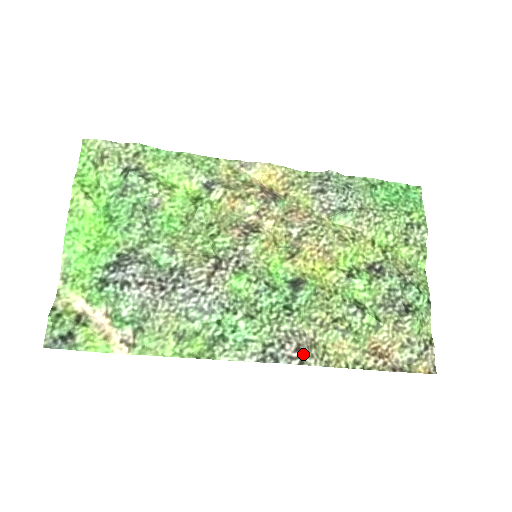
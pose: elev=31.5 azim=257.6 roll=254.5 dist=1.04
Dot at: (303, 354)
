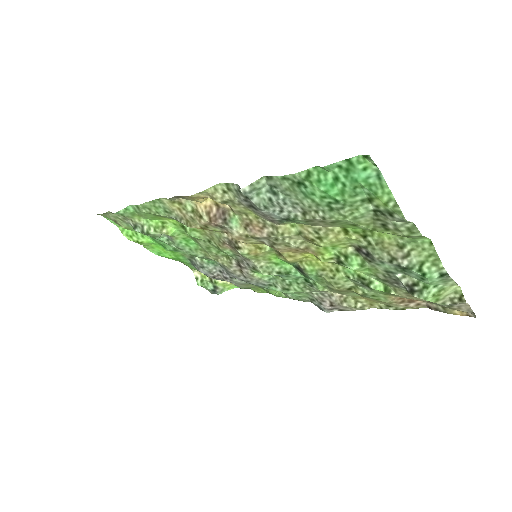
Dot at: (338, 307)
